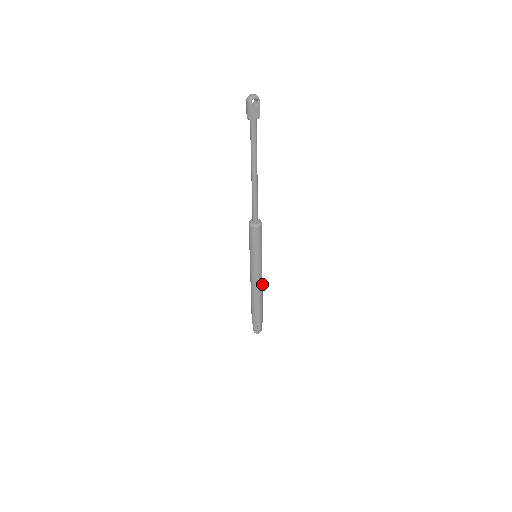
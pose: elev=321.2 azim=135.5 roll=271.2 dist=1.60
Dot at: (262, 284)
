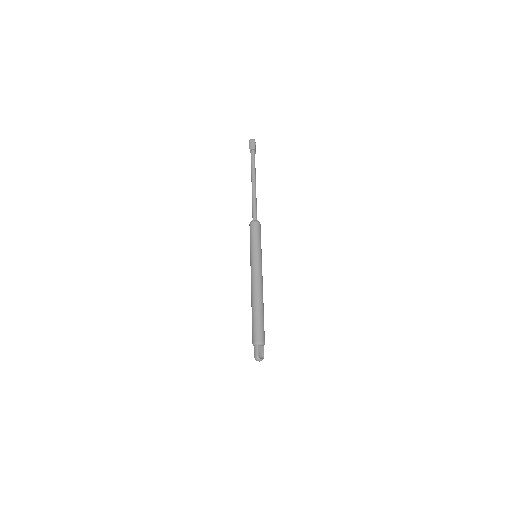
Dot at: occluded
